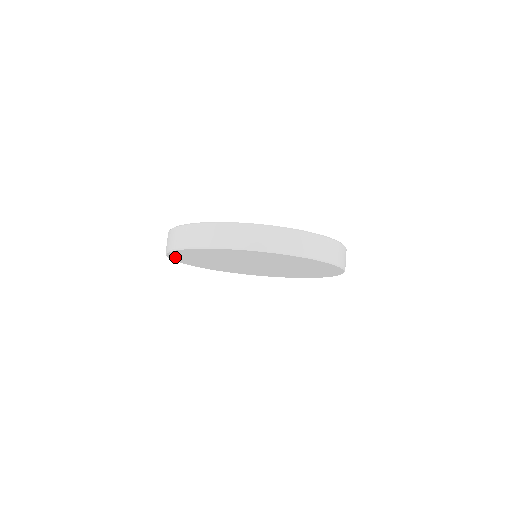
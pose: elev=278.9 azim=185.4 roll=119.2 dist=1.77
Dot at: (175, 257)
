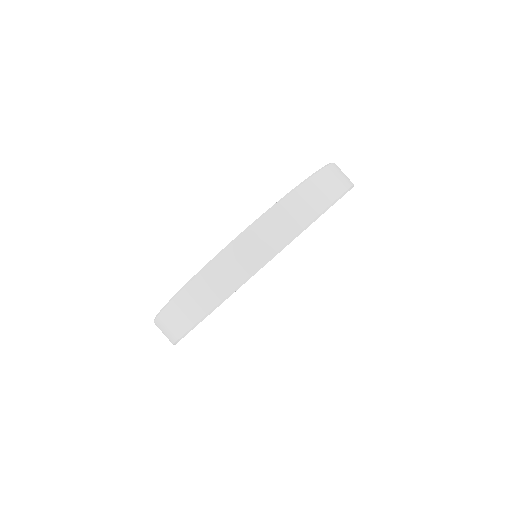
Dot at: occluded
